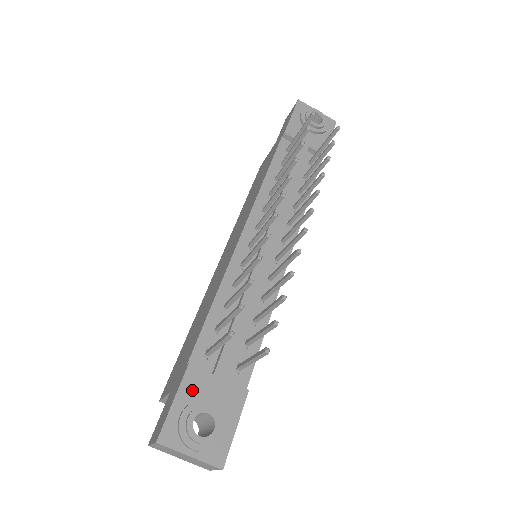
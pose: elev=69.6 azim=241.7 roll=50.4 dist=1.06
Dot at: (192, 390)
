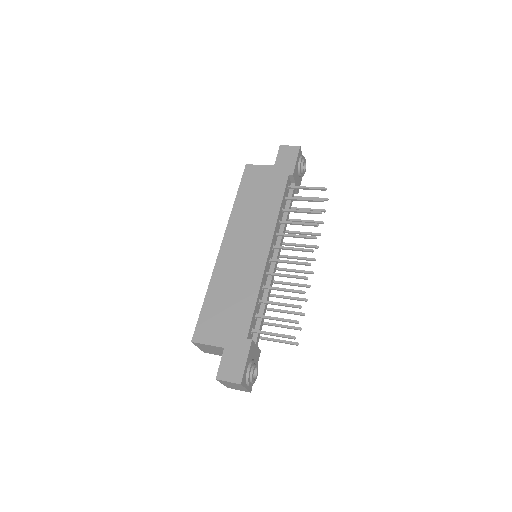
Dot at: (251, 354)
